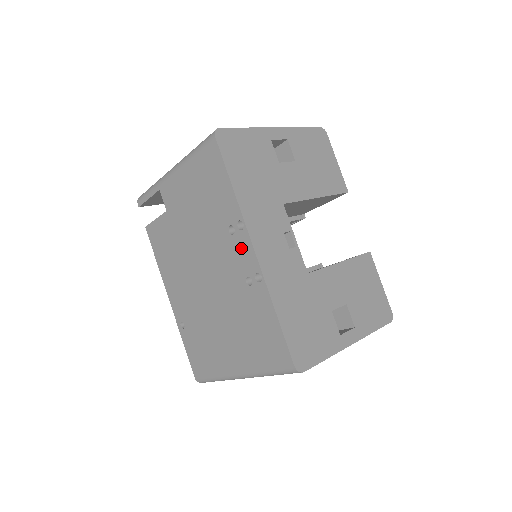
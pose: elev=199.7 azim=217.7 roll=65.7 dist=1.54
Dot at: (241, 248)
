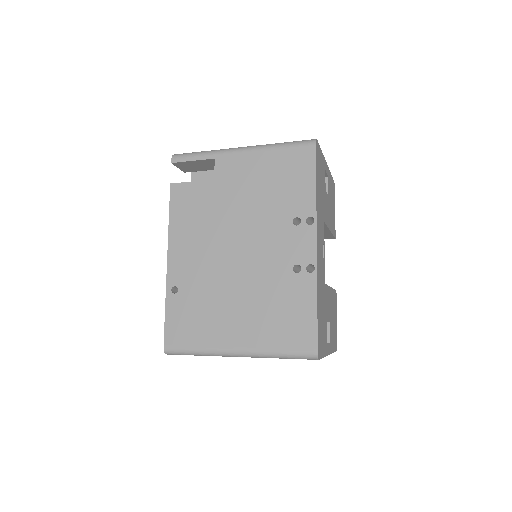
Dot at: (301, 239)
